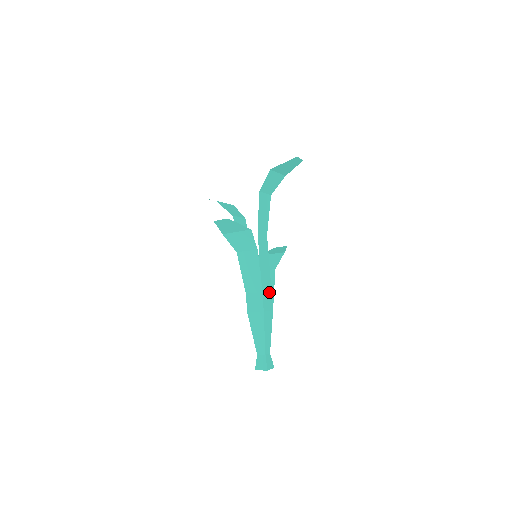
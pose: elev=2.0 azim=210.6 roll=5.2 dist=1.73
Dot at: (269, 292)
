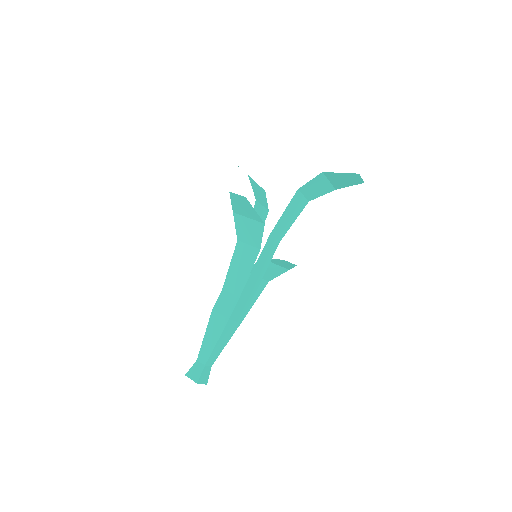
Dot at: (248, 302)
